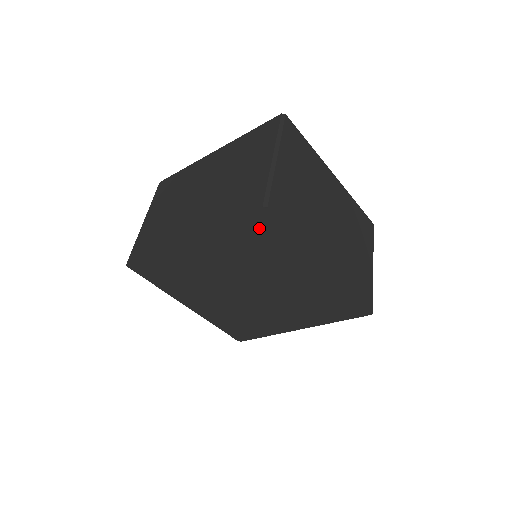
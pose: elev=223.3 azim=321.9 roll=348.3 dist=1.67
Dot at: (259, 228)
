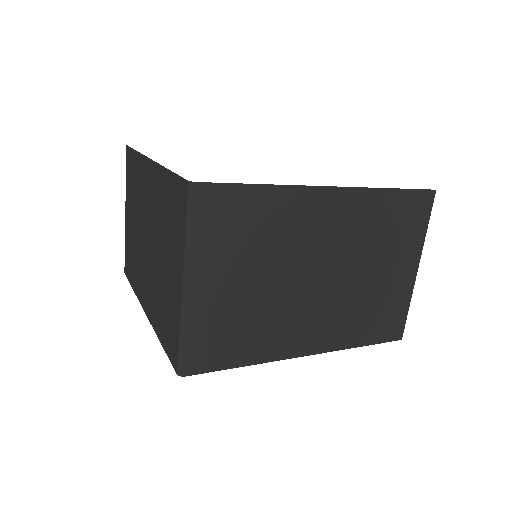
Dot at: occluded
